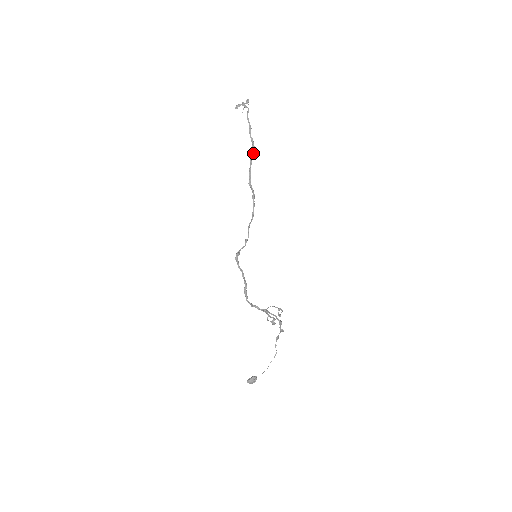
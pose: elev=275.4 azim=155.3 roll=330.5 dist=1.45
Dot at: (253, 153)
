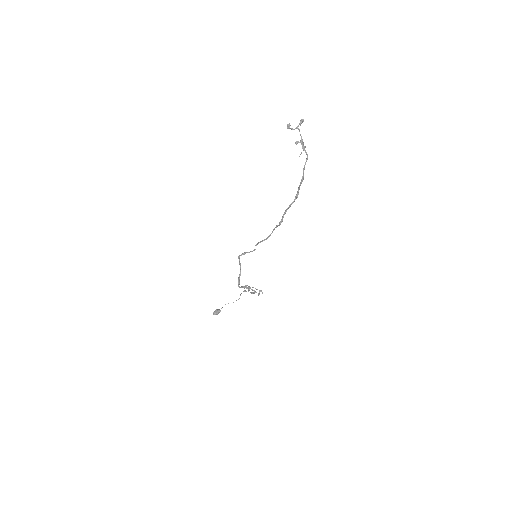
Dot at: occluded
